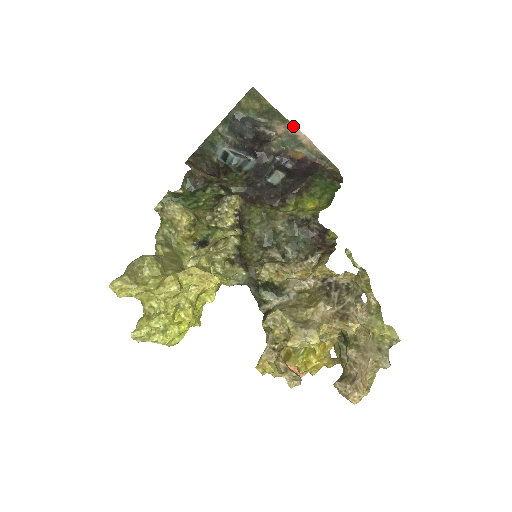
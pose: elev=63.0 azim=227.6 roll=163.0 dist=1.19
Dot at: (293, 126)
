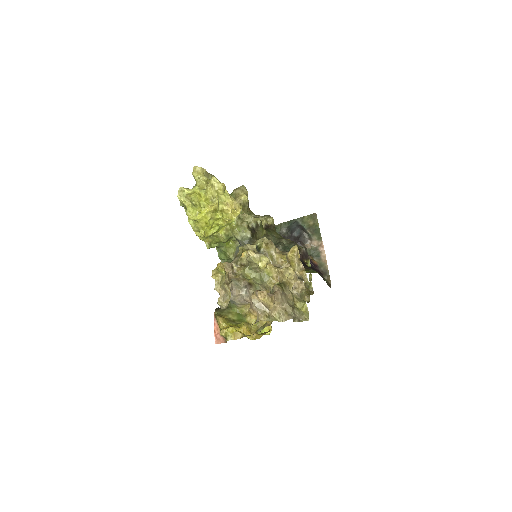
Dot at: (322, 245)
